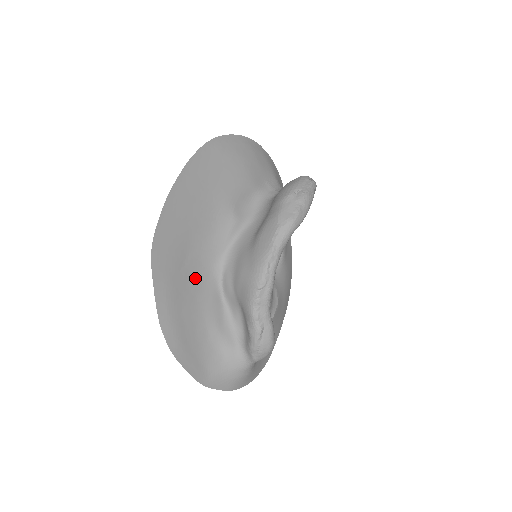
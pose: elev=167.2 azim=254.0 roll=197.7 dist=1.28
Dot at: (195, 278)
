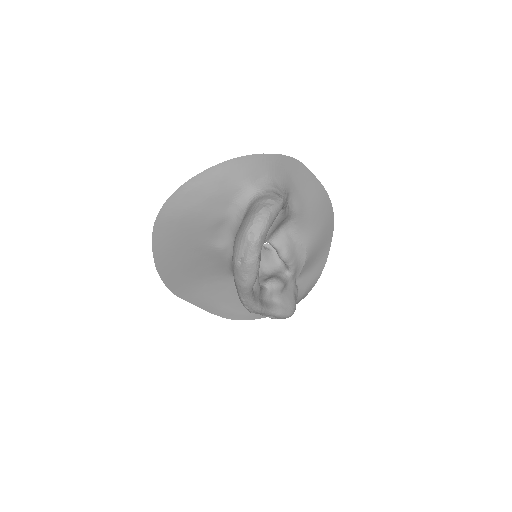
Dot at: (218, 283)
